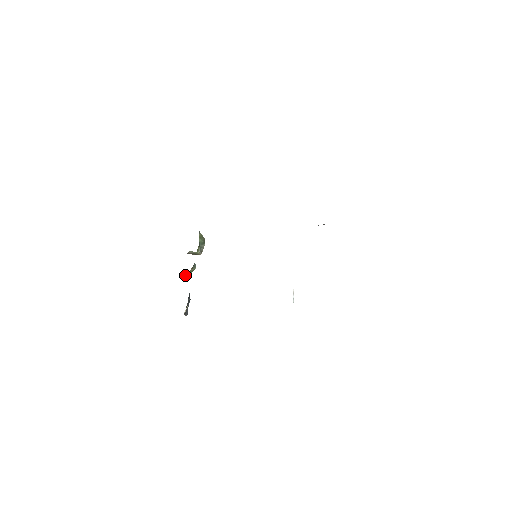
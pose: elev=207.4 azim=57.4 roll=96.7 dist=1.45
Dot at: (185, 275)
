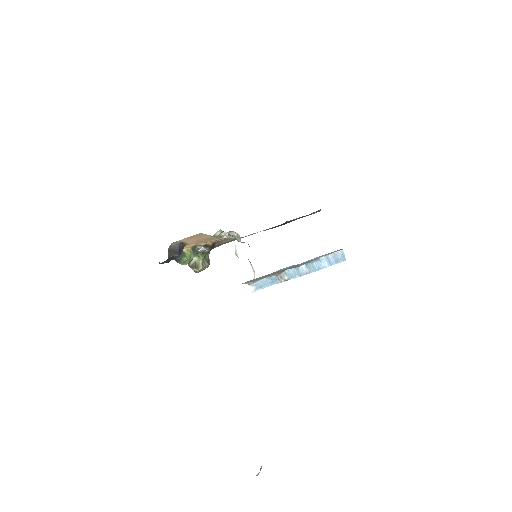
Dot at: (183, 252)
